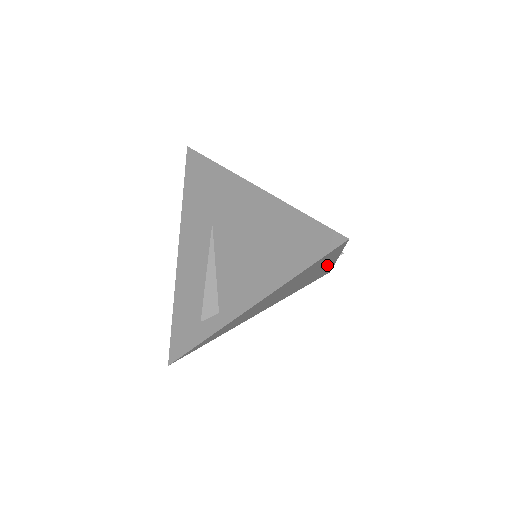
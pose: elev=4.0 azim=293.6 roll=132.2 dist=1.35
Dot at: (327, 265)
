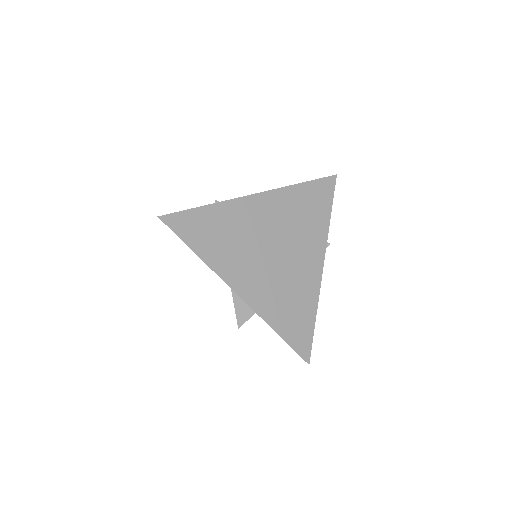
Dot at: (316, 258)
